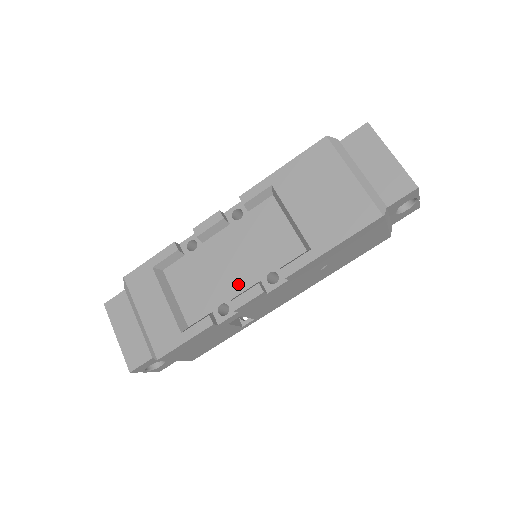
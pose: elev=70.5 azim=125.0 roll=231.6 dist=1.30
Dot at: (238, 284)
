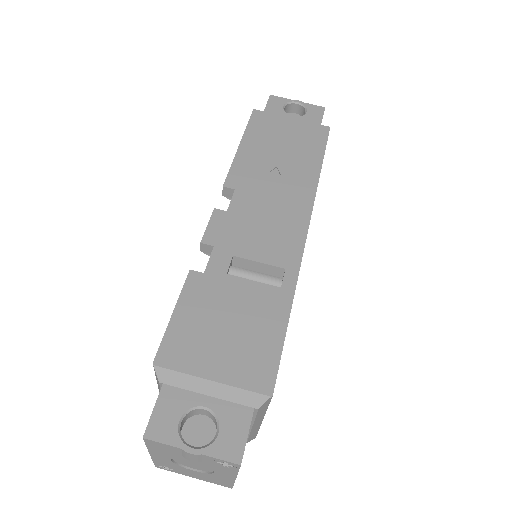
Dot at: occluded
